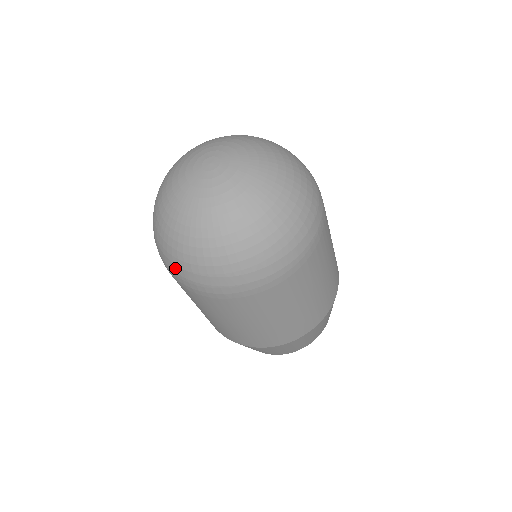
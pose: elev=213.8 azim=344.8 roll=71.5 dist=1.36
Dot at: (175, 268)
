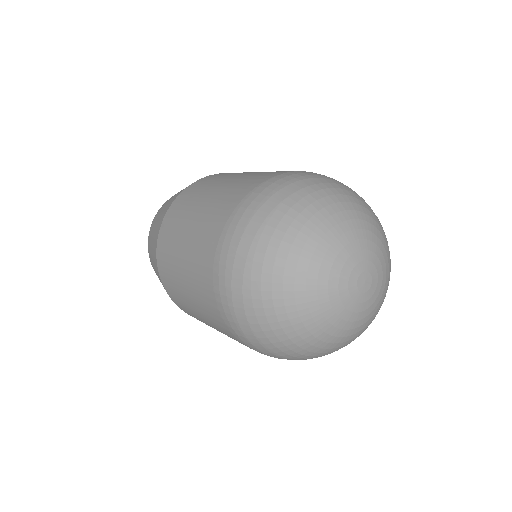
Dot at: (238, 300)
